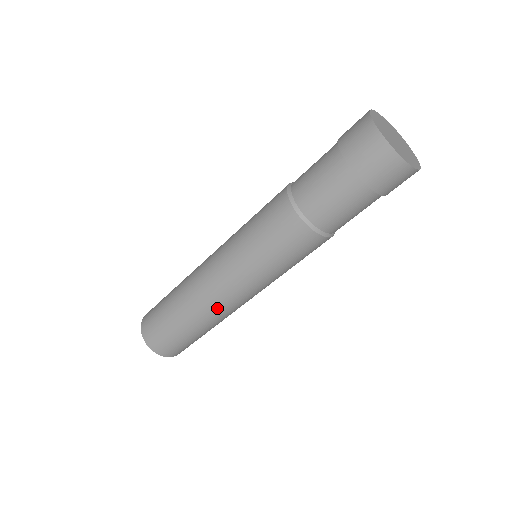
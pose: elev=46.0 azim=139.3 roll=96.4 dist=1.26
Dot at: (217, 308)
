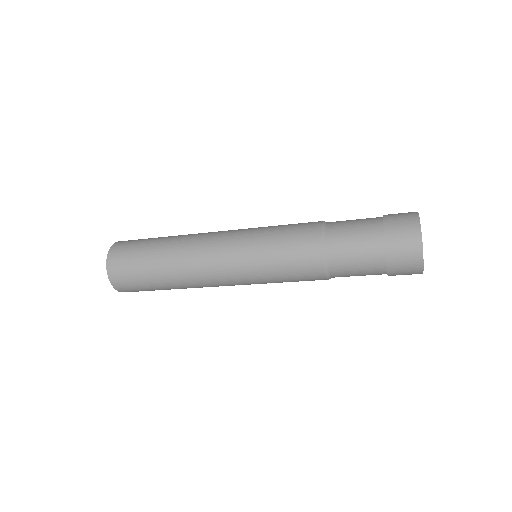
Dot at: occluded
